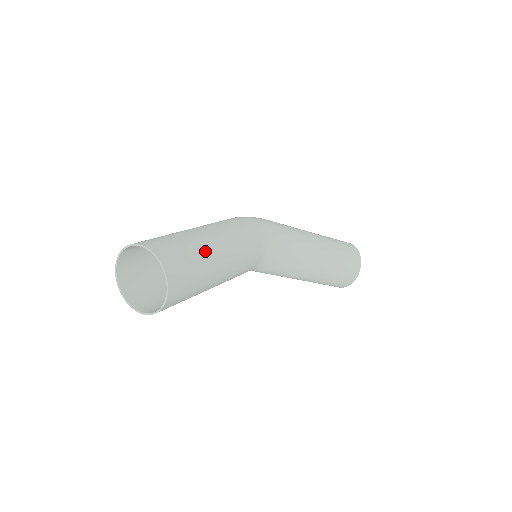
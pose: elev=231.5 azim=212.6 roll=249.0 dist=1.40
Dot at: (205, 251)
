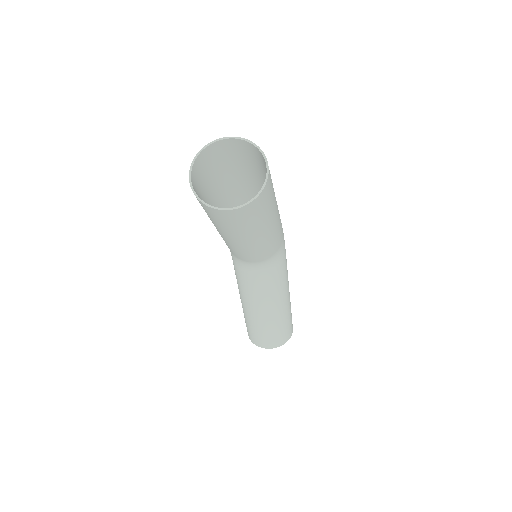
Dot at: (274, 209)
